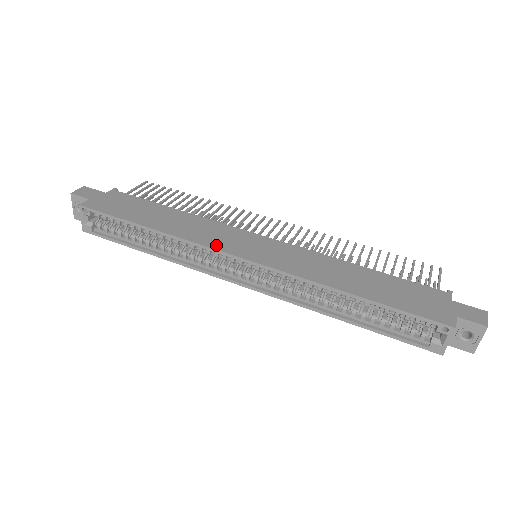
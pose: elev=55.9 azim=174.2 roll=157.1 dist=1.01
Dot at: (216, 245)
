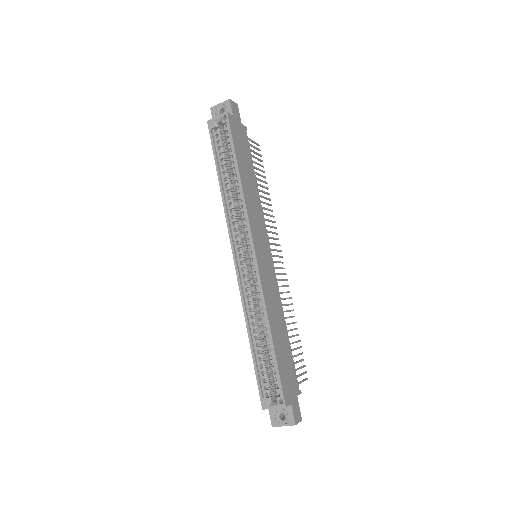
Dot at: (253, 227)
